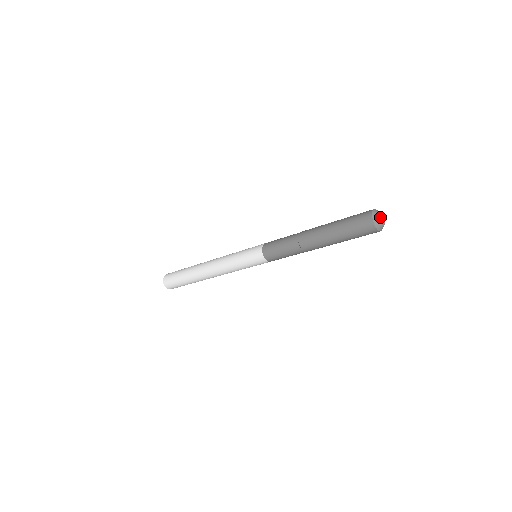
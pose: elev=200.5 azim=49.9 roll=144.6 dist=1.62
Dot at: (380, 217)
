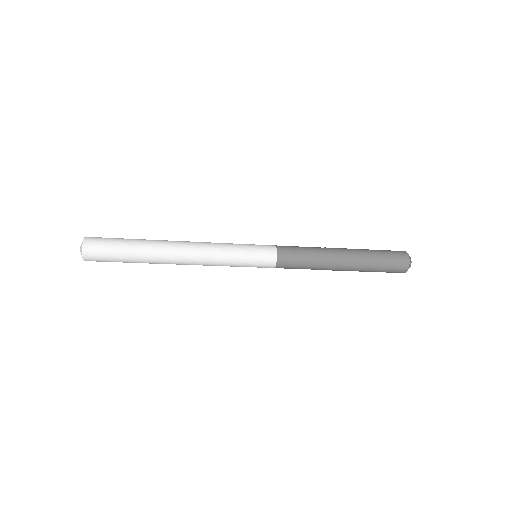
Dot at: occluded
